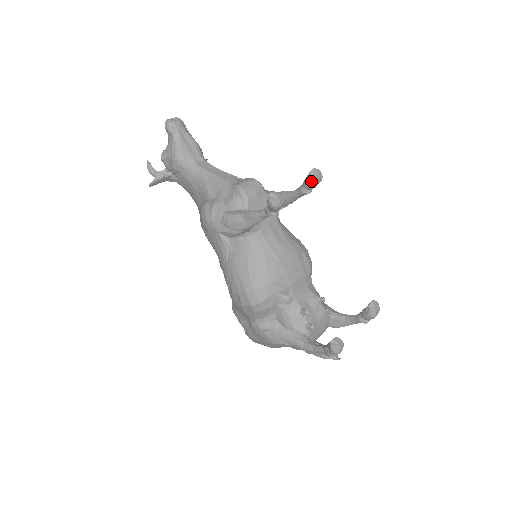
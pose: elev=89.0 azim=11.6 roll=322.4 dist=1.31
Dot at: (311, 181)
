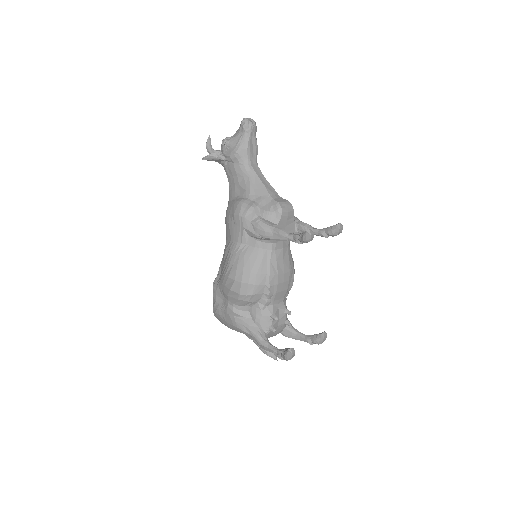
Dot at: (334, 231)
